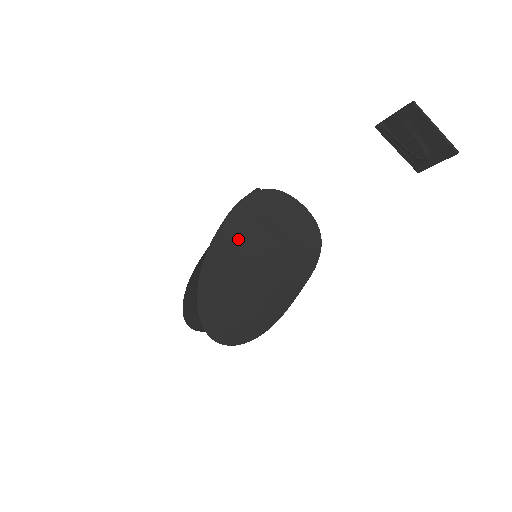
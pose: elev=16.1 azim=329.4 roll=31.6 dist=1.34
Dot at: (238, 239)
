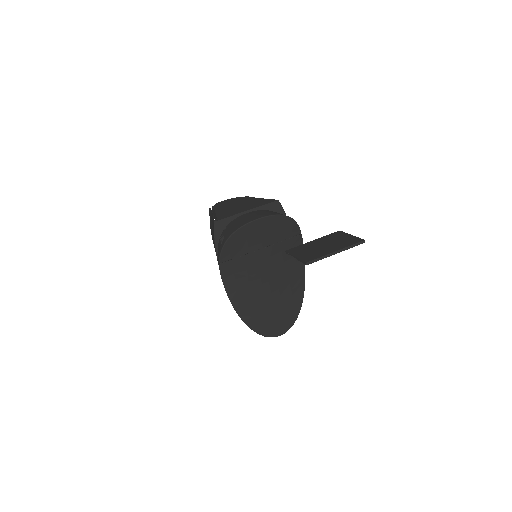
Dot at: (241, 281)
